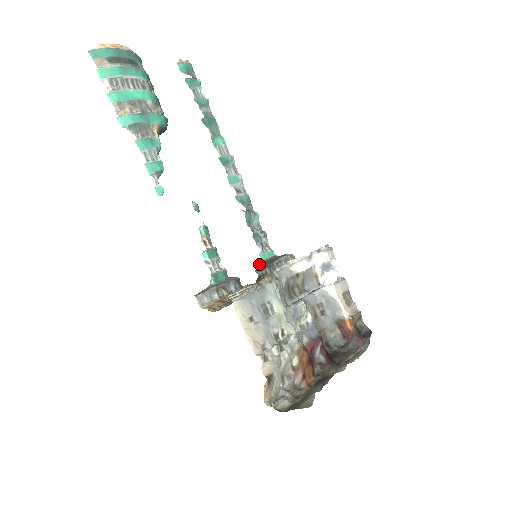
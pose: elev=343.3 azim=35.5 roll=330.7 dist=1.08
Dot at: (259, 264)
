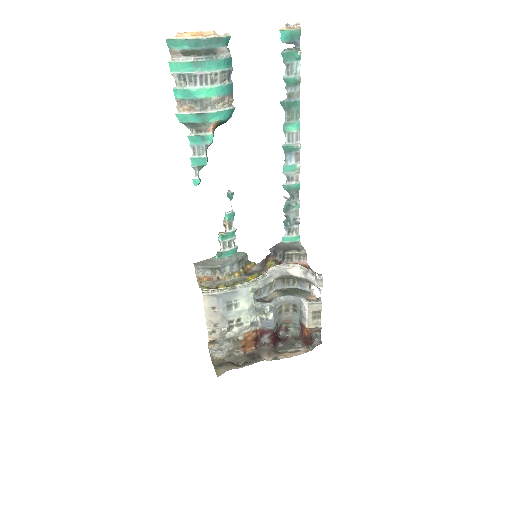
Dot at: (277, 245)
